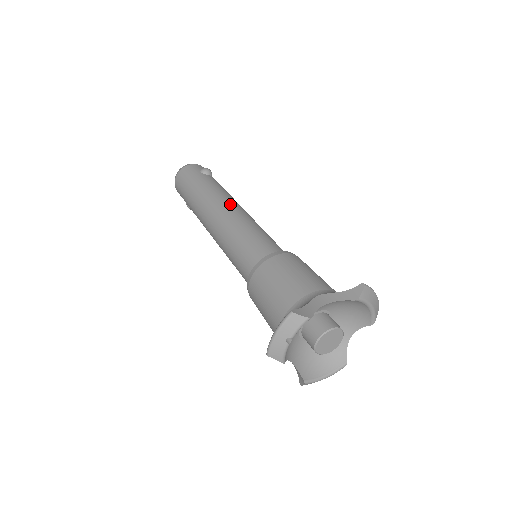
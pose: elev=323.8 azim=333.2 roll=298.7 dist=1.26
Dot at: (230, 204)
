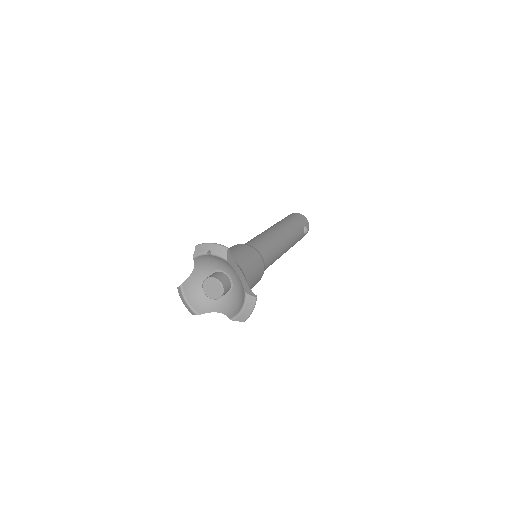
Dot at: (287, 239)
